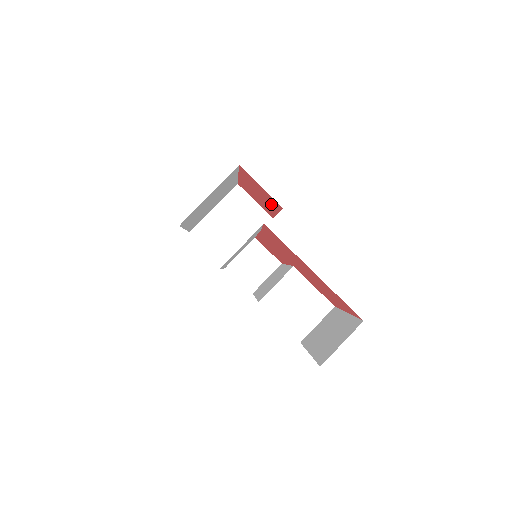
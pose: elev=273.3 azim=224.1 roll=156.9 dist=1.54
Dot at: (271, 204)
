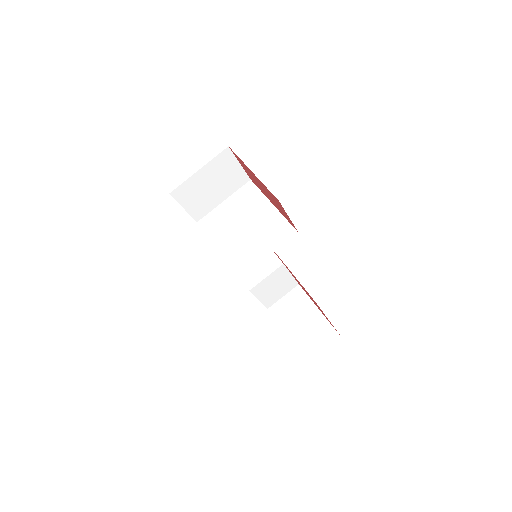
Dot at: (278, 208)
